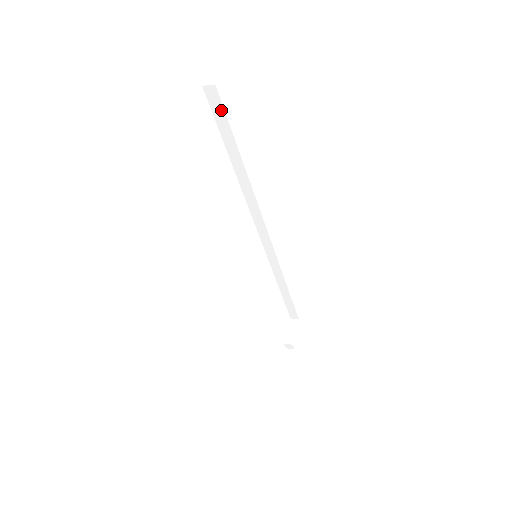
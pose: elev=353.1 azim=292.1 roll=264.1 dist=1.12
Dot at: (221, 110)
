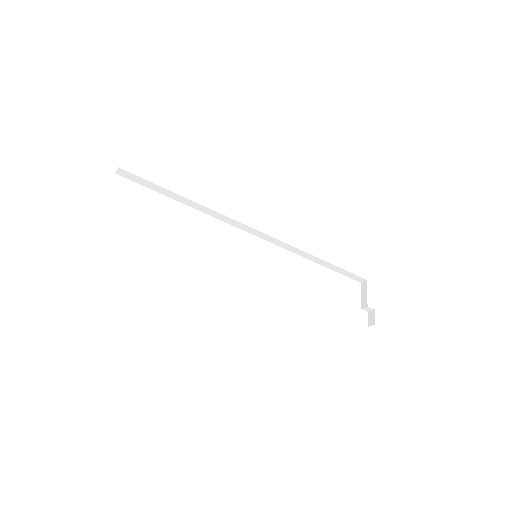
Dot at: (139, 178)
